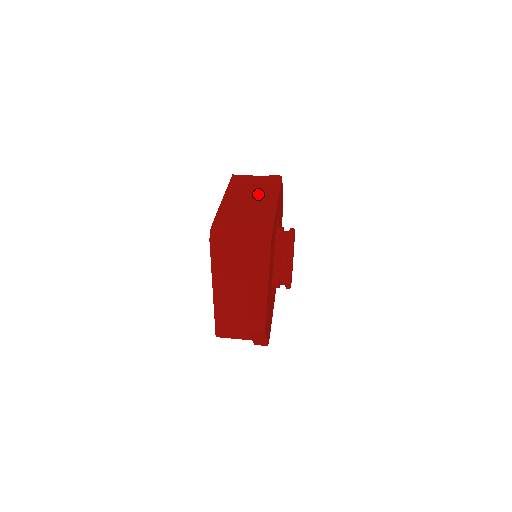
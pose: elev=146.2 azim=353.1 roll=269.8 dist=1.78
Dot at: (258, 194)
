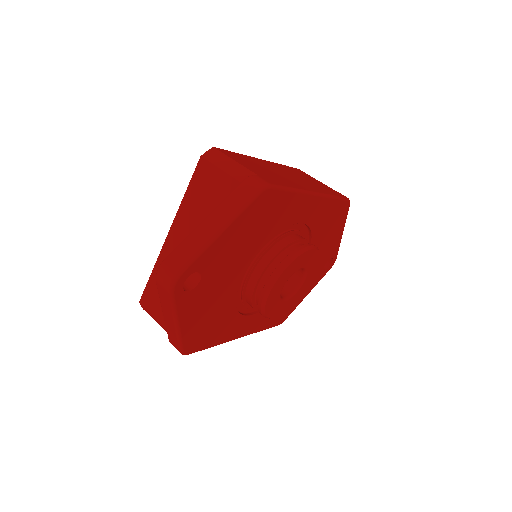
Dot at: (303, 181)
